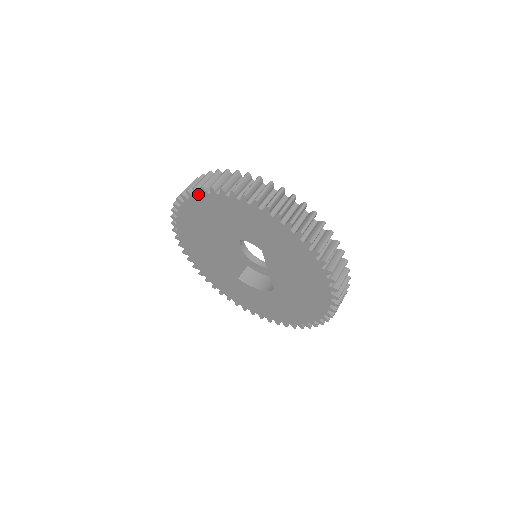
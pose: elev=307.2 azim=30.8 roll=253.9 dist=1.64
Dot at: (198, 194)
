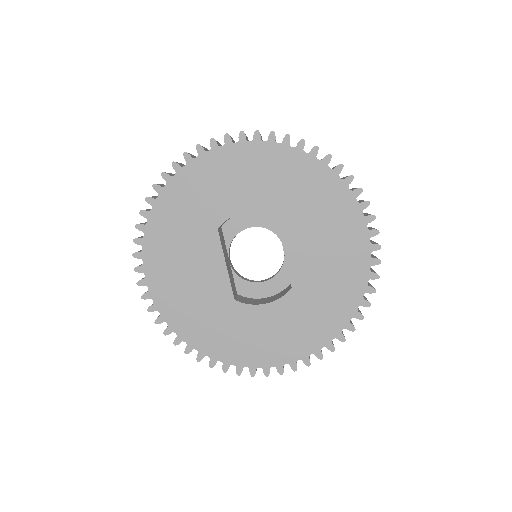
Dot at: (191, 159)
